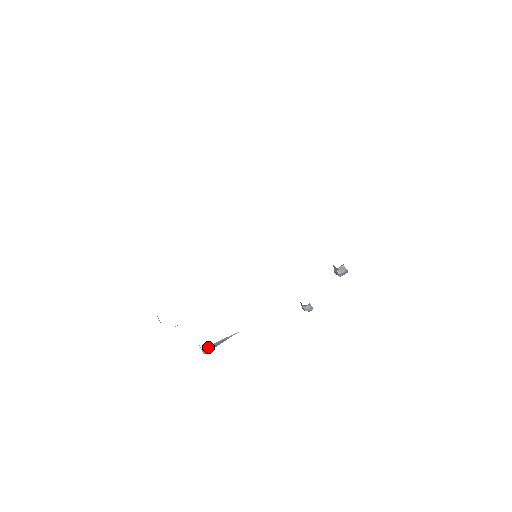
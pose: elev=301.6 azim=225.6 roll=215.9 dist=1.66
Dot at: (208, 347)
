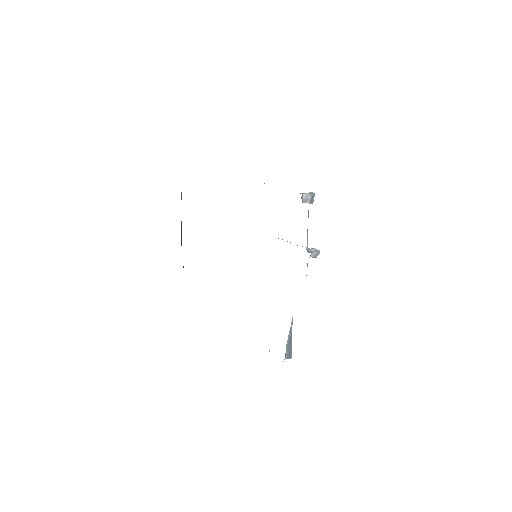
Dot at: (286, 354)
